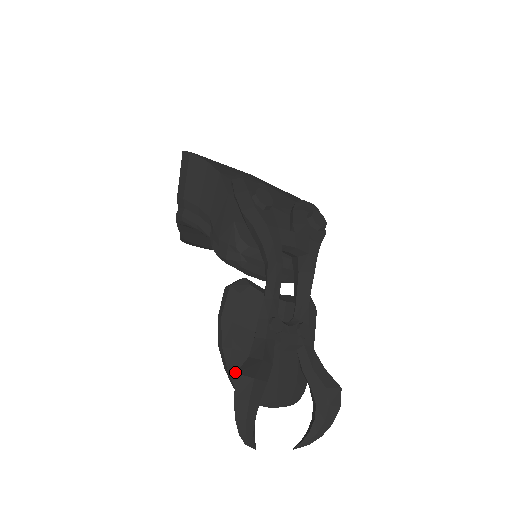
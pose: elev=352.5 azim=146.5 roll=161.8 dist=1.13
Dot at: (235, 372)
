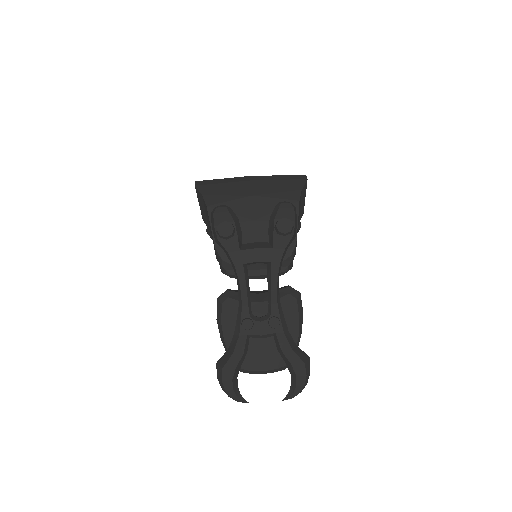
Dot at: occluded
